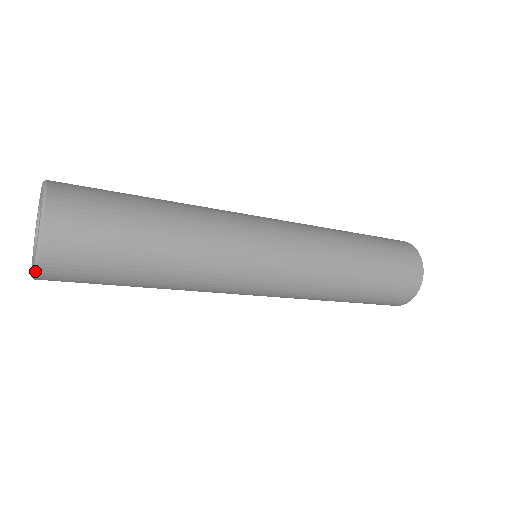
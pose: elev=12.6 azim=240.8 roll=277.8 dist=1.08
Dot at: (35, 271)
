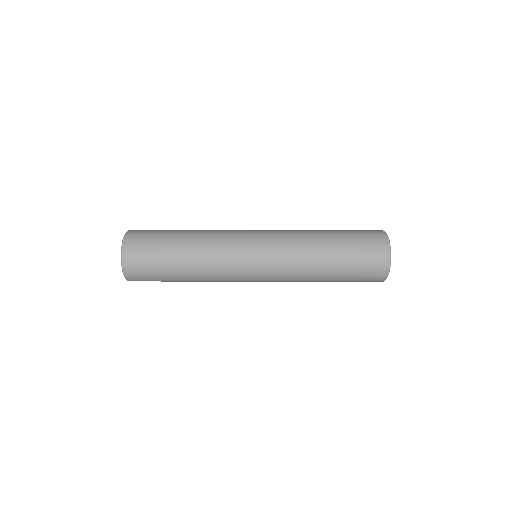
Dot at: occluded
